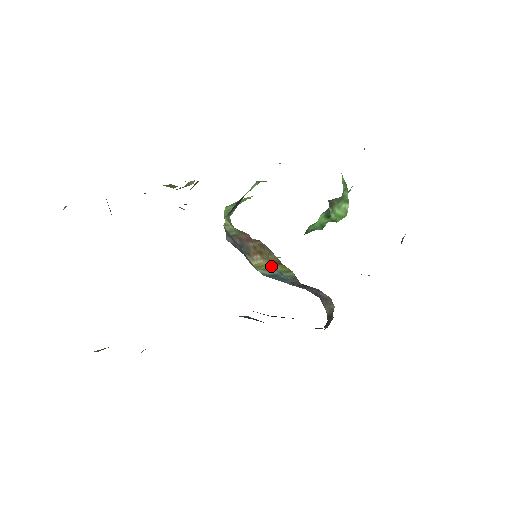
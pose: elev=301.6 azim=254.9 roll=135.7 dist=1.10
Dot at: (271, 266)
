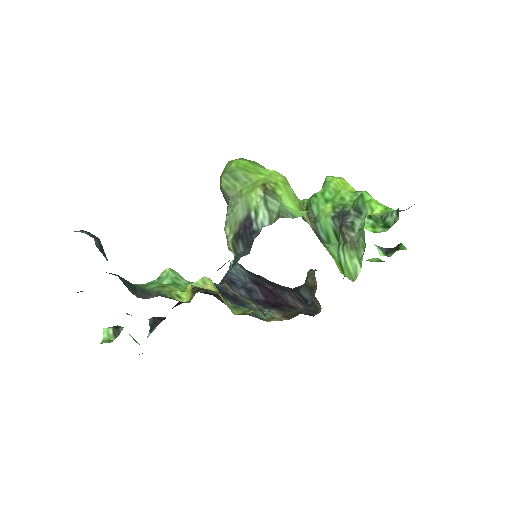
Dot at: occluded
